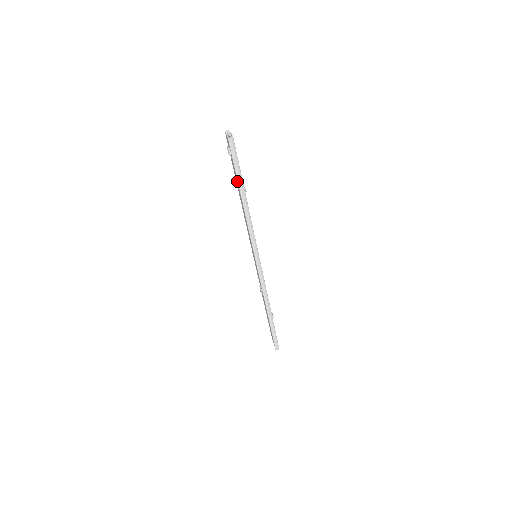
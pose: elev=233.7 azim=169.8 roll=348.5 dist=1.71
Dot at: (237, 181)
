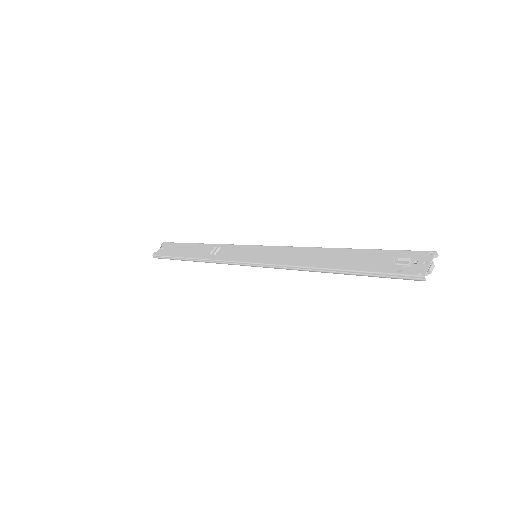
Dot at: (356, 269)
